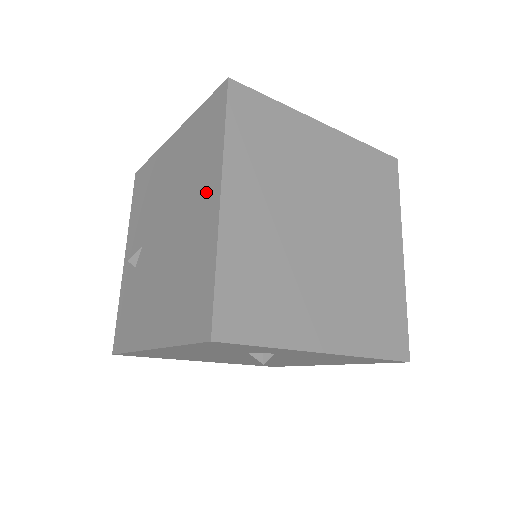
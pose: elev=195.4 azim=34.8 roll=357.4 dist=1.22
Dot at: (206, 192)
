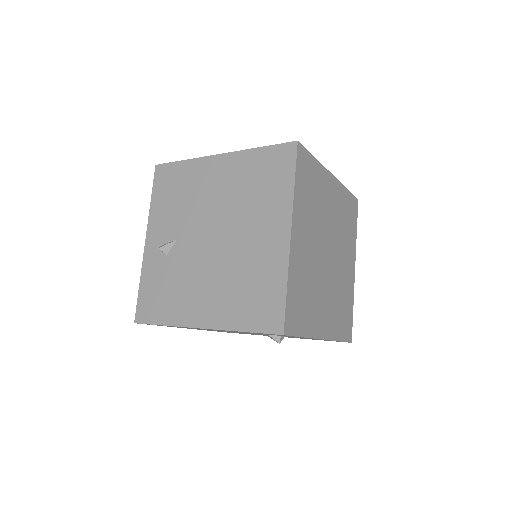
Dot at: (272, 224)
